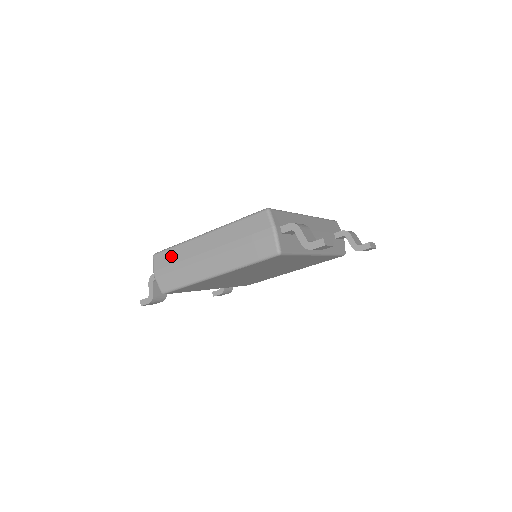
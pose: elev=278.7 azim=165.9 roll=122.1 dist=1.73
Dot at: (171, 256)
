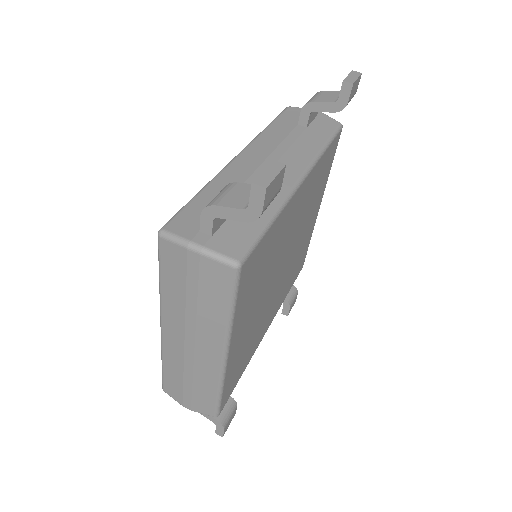
Dot at: (172, 379)
